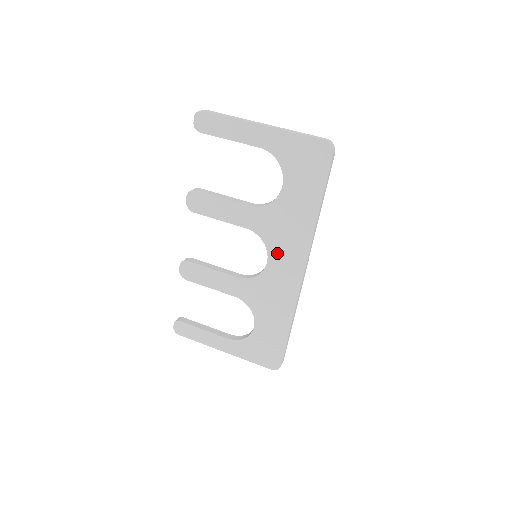
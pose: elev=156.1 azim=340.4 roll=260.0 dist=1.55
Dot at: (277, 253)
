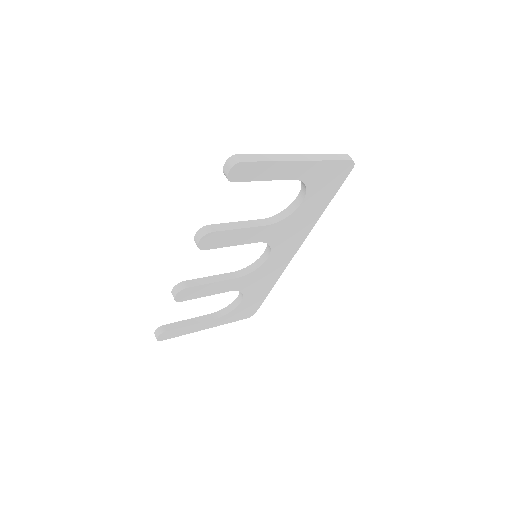
Dot at: (279, 249)
